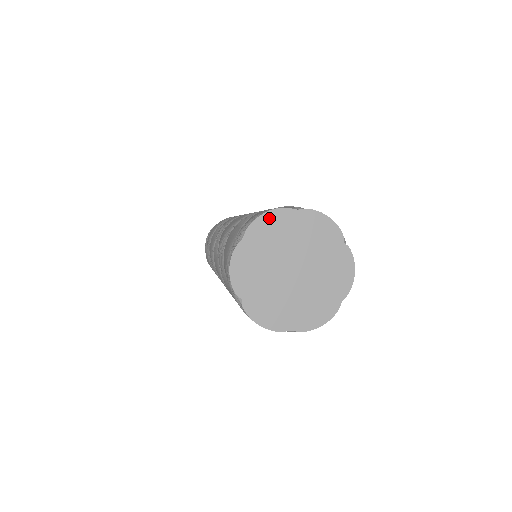
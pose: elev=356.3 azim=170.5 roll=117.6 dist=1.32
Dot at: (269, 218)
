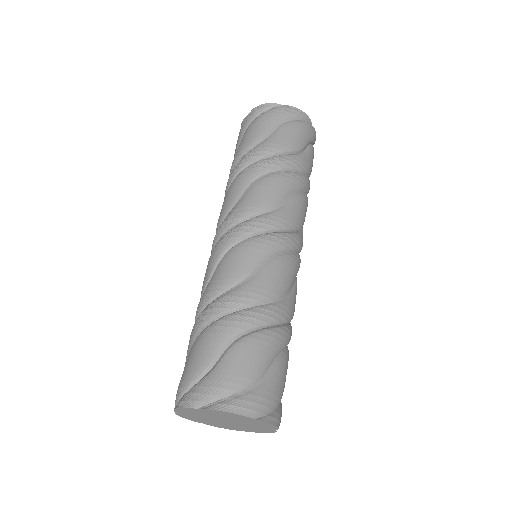
Dot at: (228, 413)
